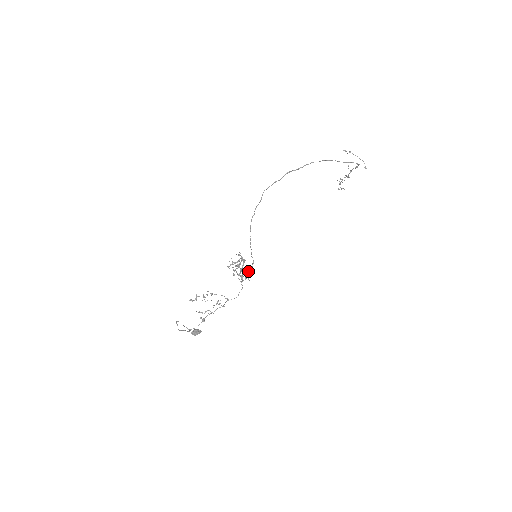
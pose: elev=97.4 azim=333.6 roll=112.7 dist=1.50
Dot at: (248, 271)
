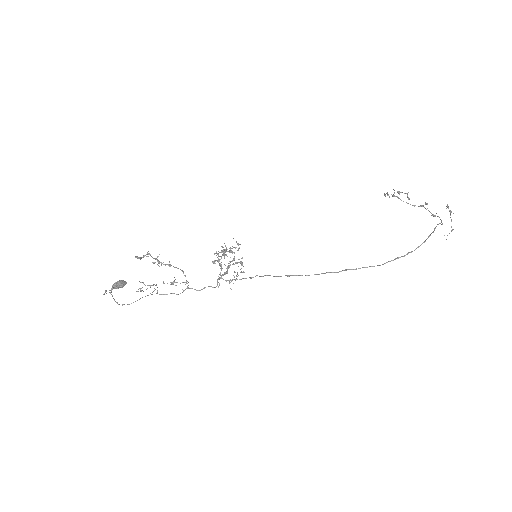
Dot at: occluded
